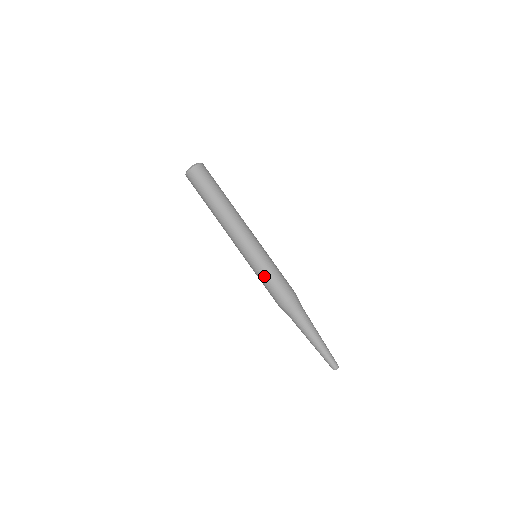
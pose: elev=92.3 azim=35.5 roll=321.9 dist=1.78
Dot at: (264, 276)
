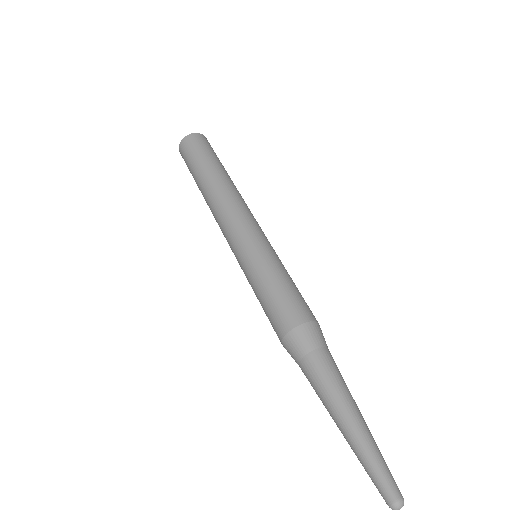
Dot at: (279, 270)
